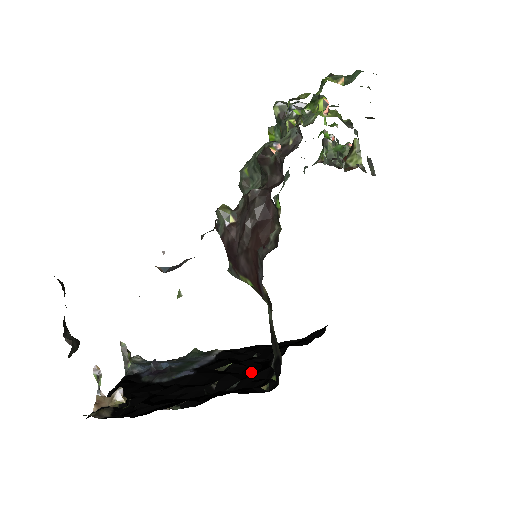
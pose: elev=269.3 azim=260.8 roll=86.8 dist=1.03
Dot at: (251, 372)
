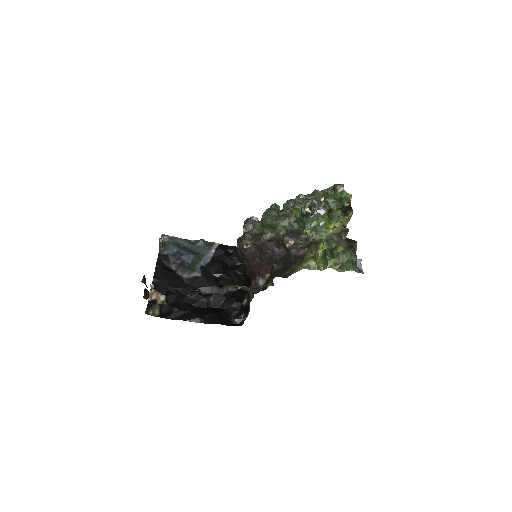
Dot at: (232, 291)
